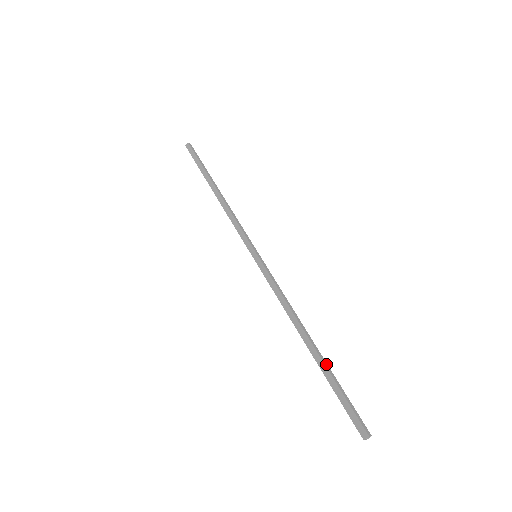
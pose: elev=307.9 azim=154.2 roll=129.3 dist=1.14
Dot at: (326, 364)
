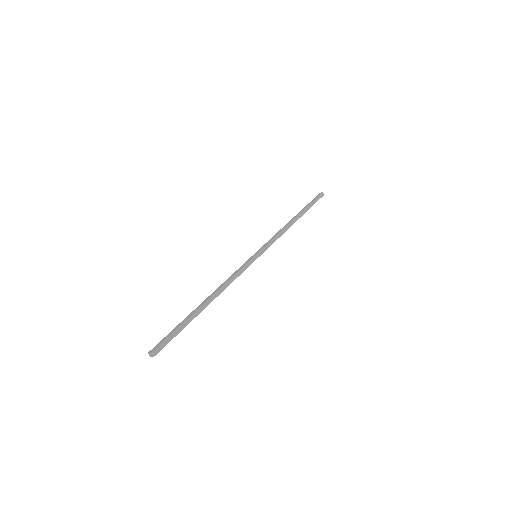
Dot at: (194, 316)
